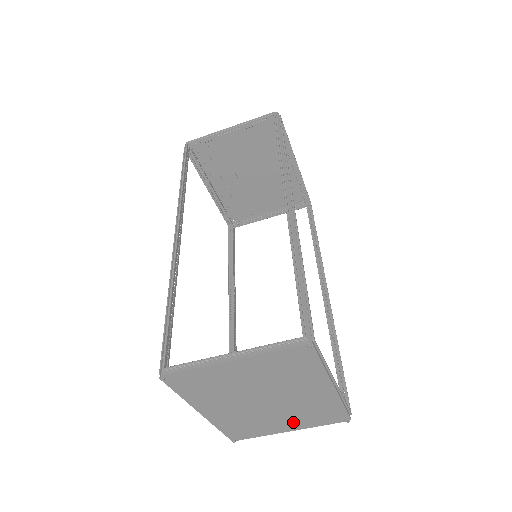
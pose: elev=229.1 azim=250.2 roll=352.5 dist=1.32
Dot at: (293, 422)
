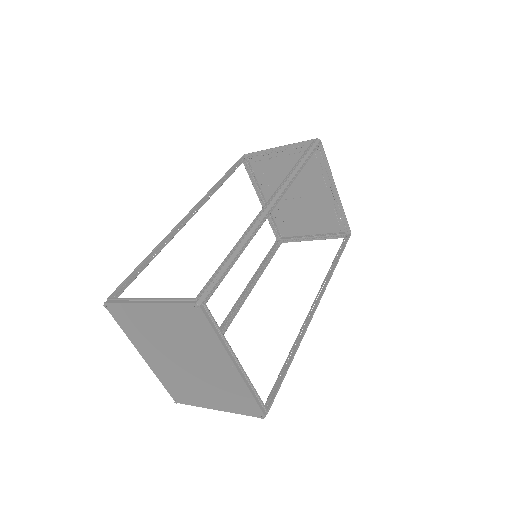
Dot at: (216, 399)
